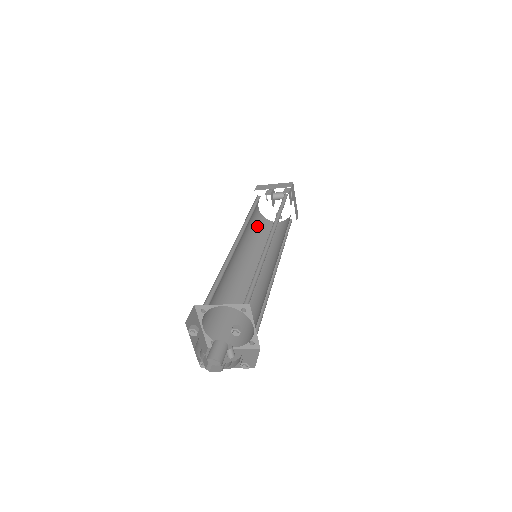
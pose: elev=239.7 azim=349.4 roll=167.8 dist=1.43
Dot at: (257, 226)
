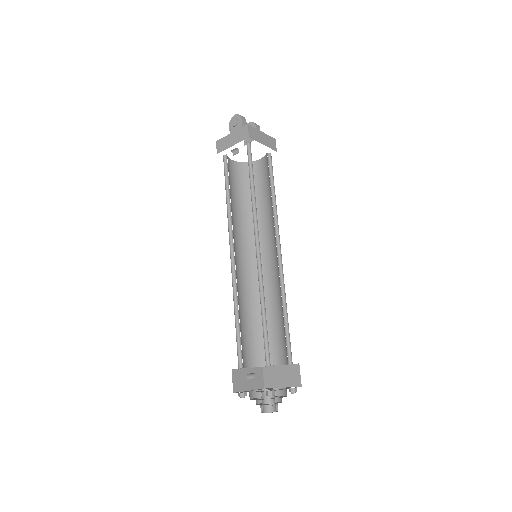
Dot at: occluded
